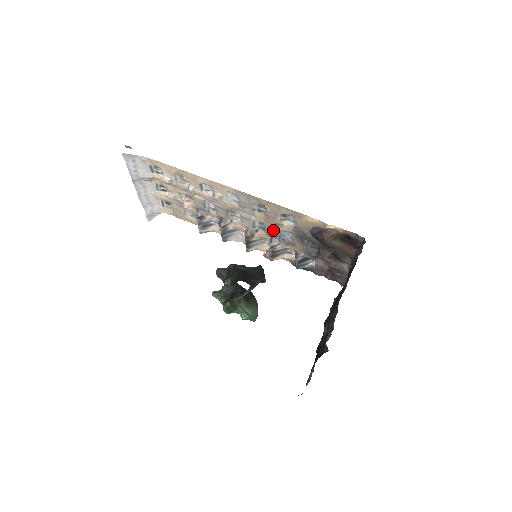
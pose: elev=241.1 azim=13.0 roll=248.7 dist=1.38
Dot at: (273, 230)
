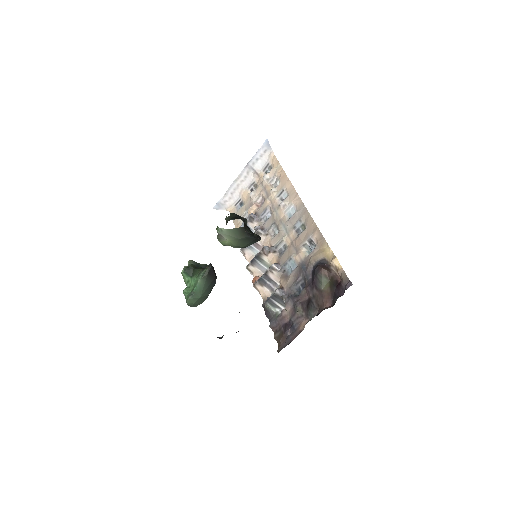
Dot at: (287, 255)
